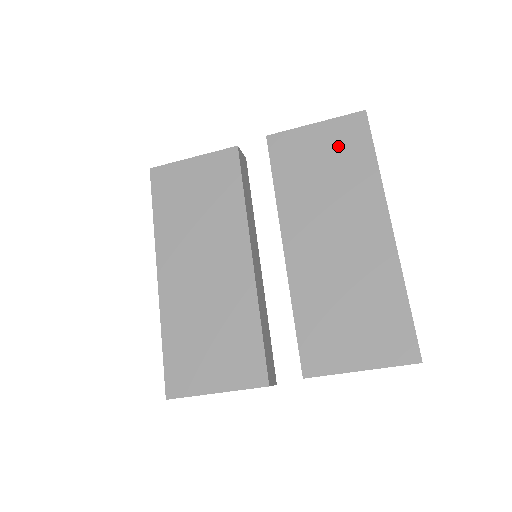
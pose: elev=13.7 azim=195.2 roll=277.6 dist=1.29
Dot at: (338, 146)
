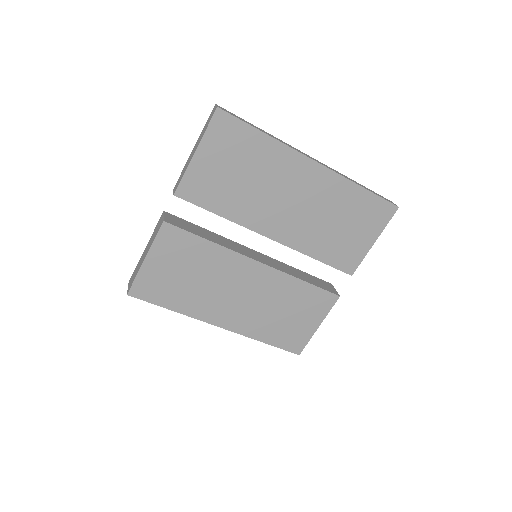
Dot at: (229, 151)
